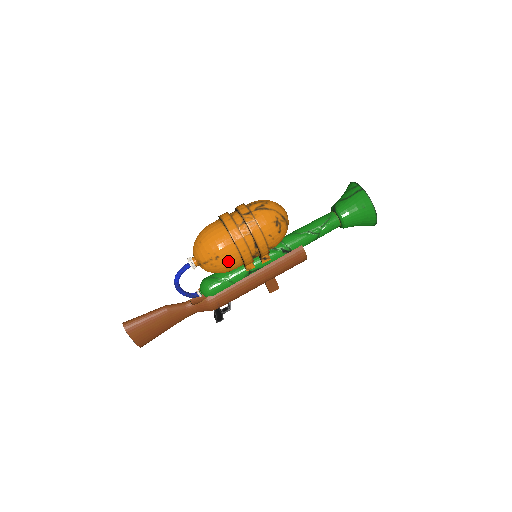
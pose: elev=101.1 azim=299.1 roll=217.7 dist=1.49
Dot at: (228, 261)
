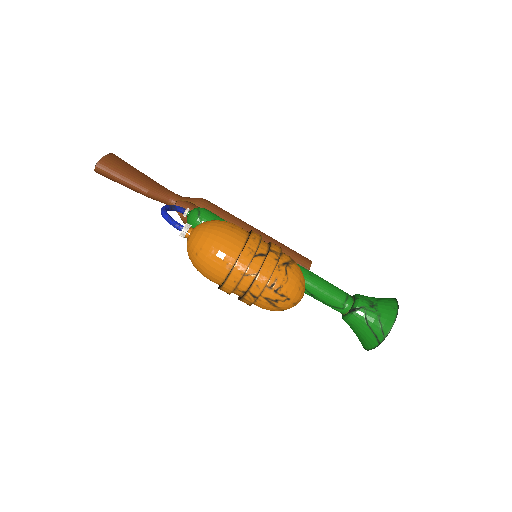
Dot at: occluded
